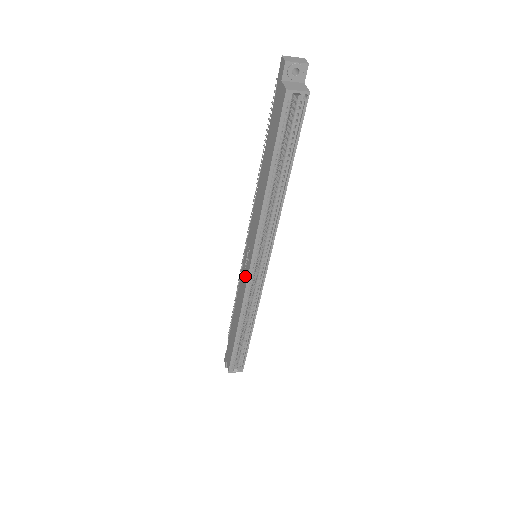
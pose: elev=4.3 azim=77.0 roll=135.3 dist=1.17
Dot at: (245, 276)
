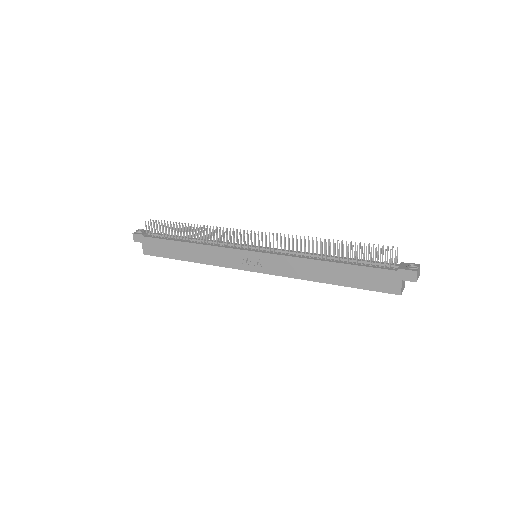
Dot at: (239, 263)
